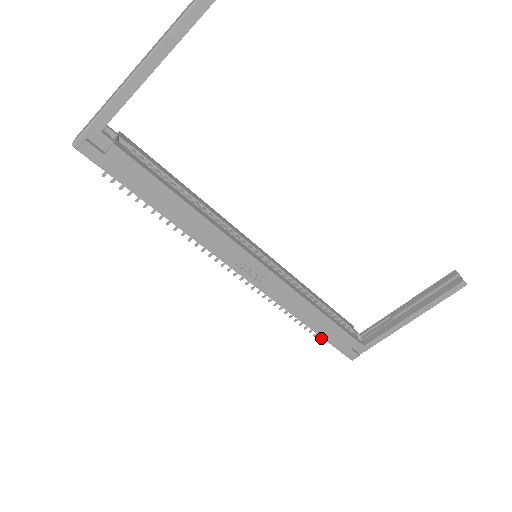
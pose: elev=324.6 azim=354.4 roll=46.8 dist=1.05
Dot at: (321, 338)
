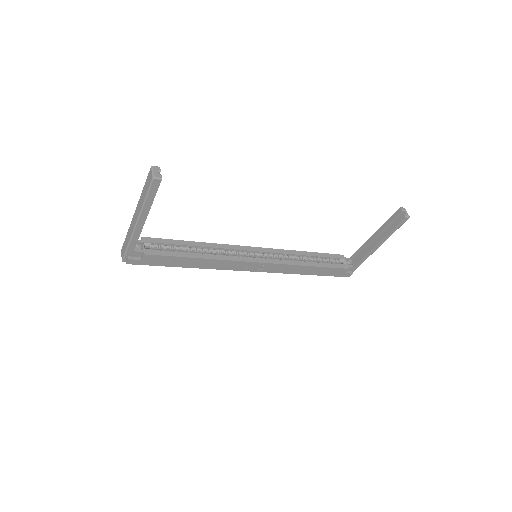
Dot at: occluded
